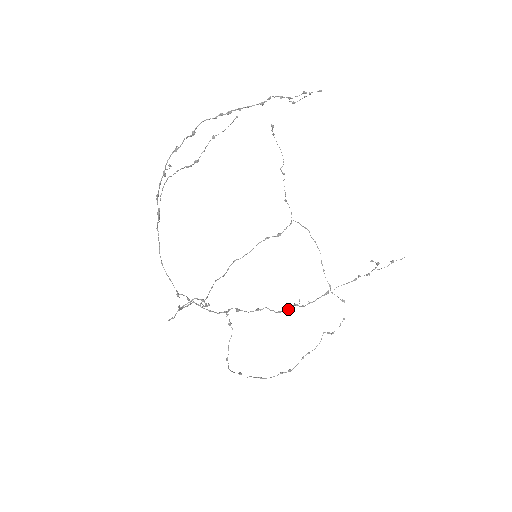
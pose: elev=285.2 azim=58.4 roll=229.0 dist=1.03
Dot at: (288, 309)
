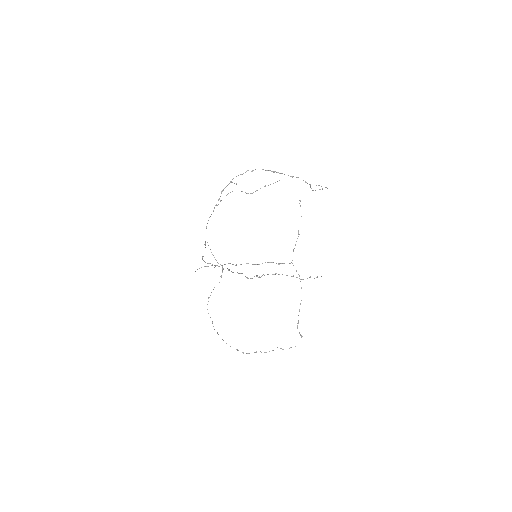
Dot at: (252, 278)
